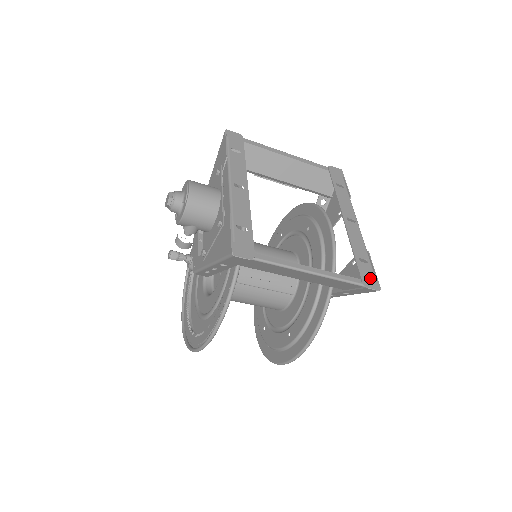
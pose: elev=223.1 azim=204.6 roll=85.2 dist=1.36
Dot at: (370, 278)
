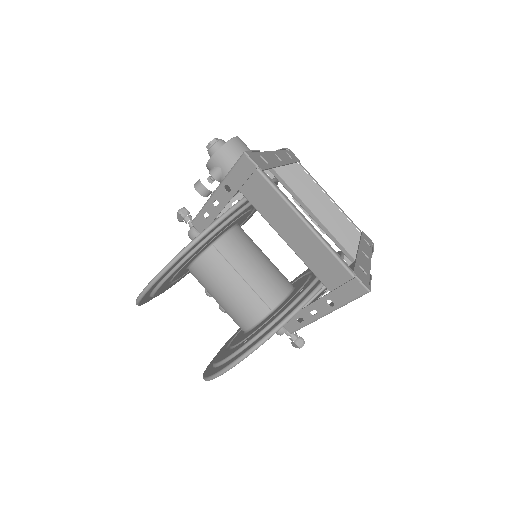
Dot at: (363, 278)
